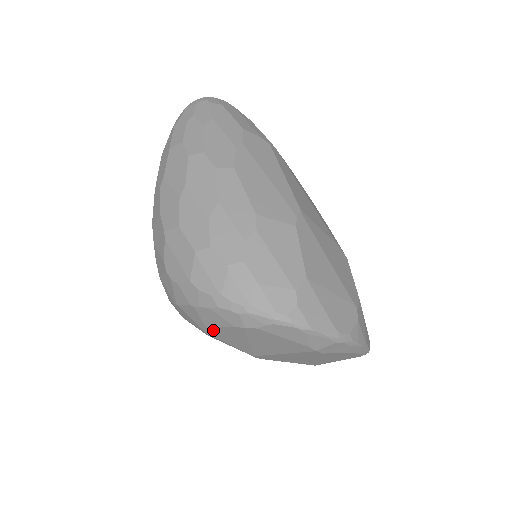
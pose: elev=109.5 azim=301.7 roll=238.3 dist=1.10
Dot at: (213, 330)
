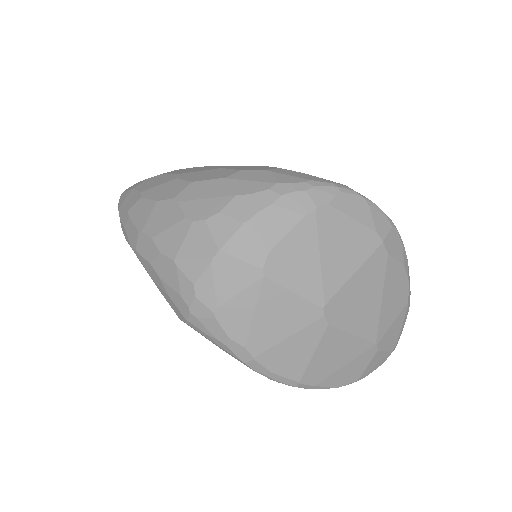
Dot at: (276, 254)
